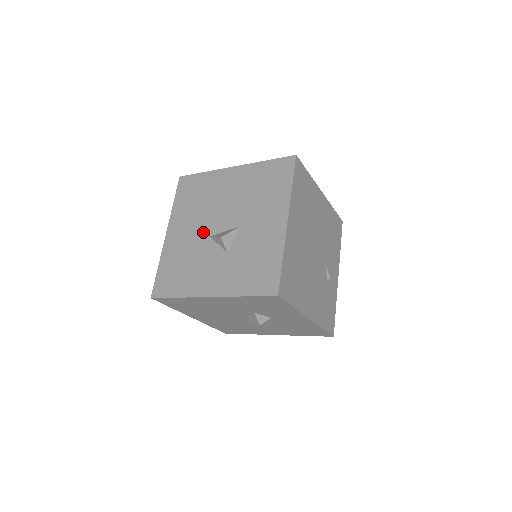
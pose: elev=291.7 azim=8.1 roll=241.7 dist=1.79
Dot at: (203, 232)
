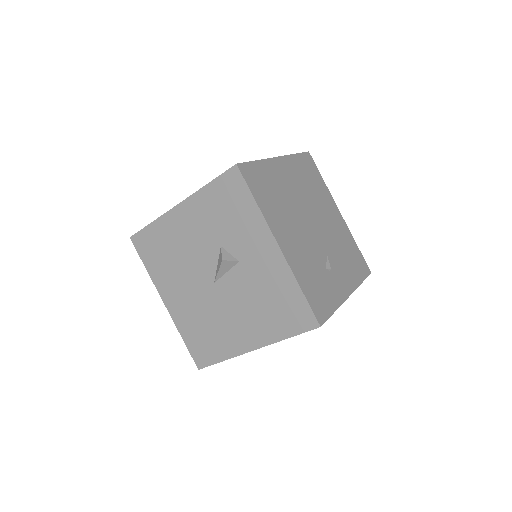
Dot at: occluded
